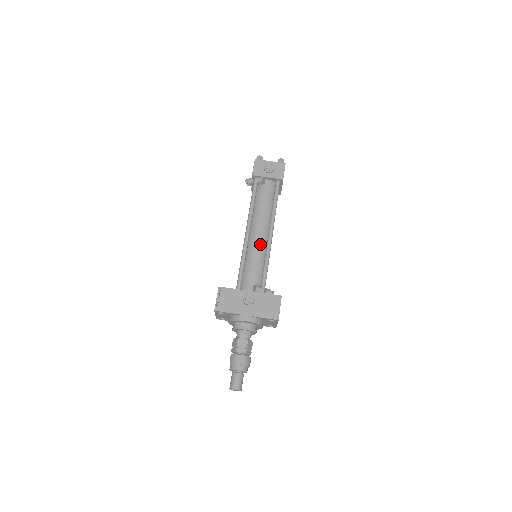
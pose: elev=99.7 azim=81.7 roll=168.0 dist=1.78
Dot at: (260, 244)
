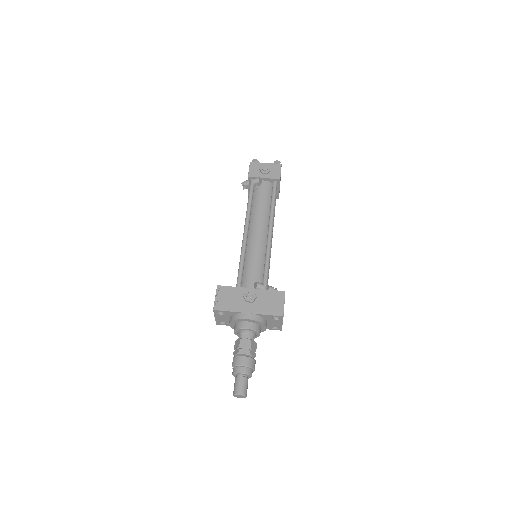
Dot at: (259, 242)
